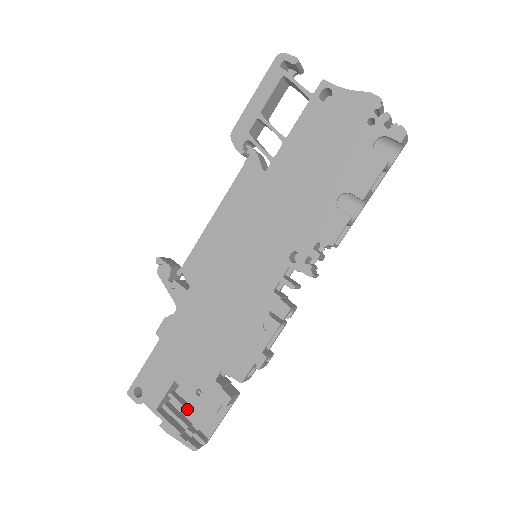
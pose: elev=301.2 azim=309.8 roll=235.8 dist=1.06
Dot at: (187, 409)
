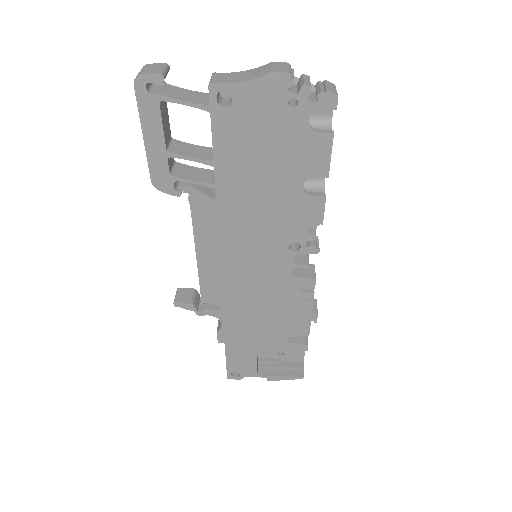
Dot at: (278, 362)
